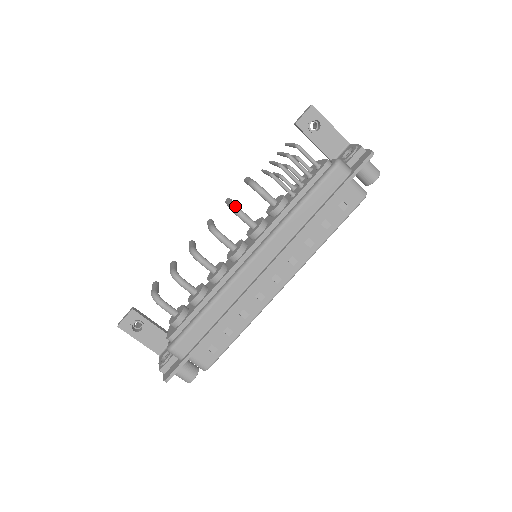
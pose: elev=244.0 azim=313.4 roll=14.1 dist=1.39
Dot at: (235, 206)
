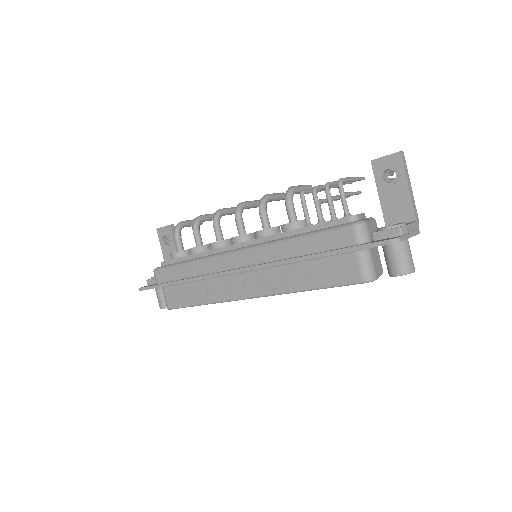
Dot at: (264, 199)
